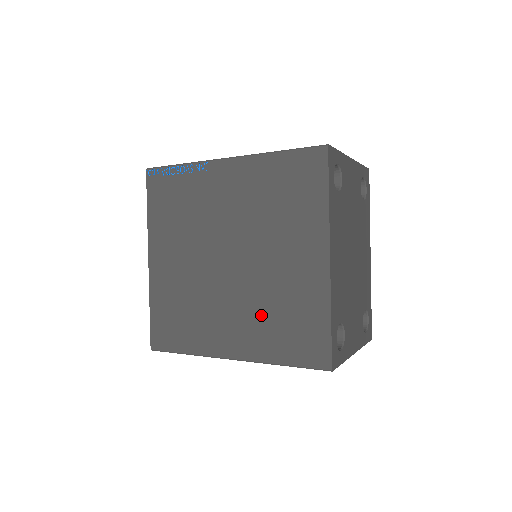
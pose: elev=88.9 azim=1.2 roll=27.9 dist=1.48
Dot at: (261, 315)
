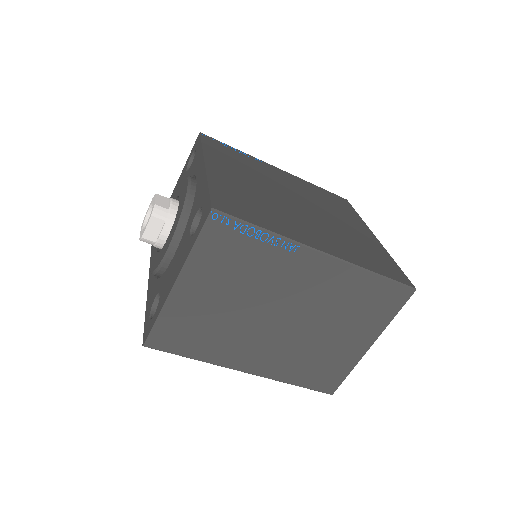
Dot at: (340, 239)
